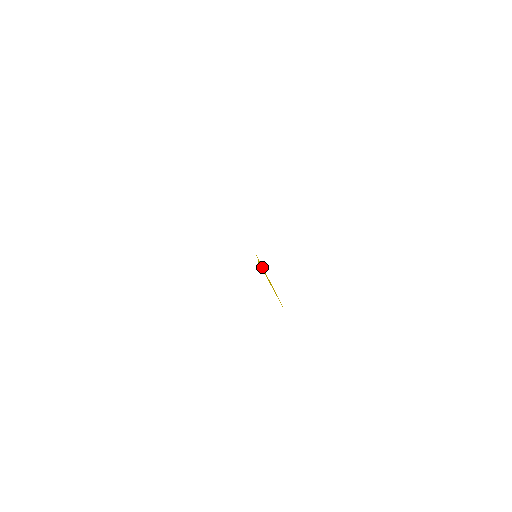
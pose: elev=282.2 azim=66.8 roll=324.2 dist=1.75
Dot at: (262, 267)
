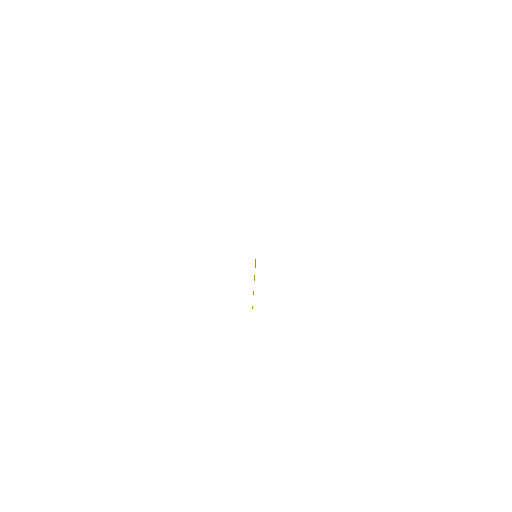
Dot at: occluded
